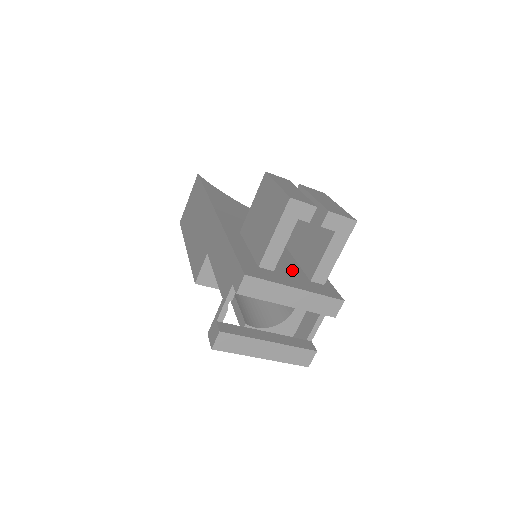
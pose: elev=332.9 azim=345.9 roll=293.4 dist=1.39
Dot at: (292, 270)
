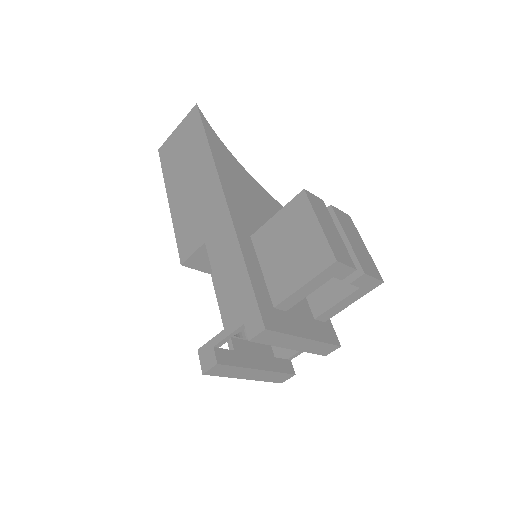
Dot at: (299, 303)
